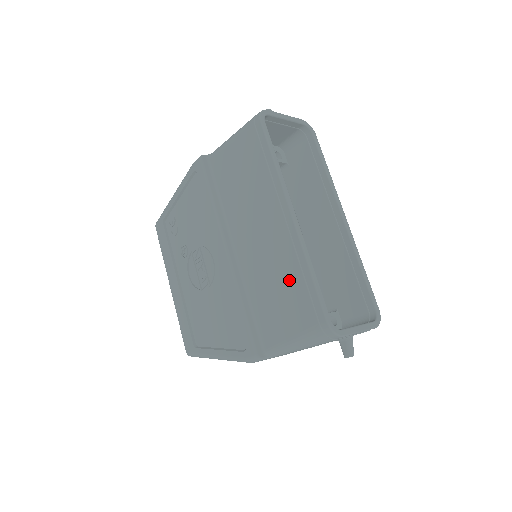
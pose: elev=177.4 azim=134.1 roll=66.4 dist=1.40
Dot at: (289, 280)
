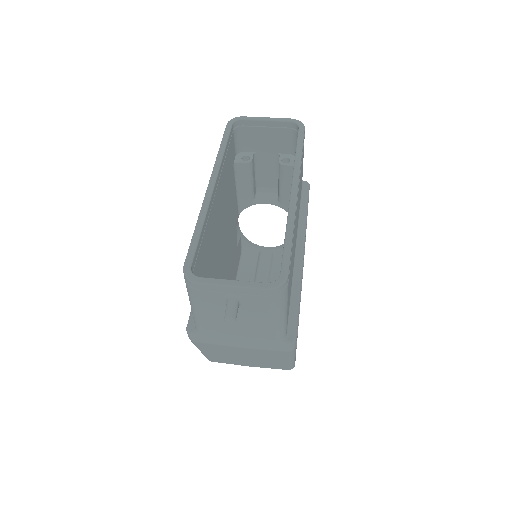
Dot at: occluded
